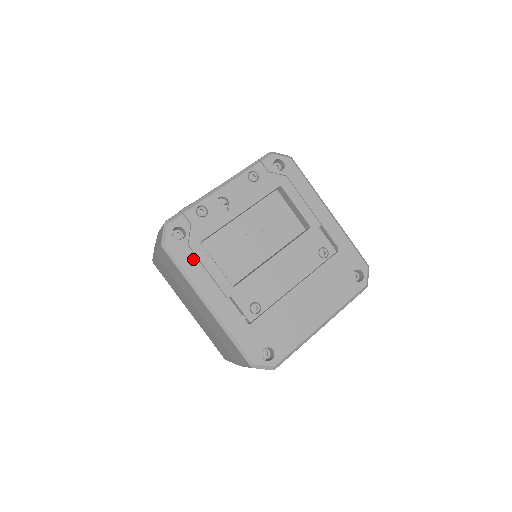
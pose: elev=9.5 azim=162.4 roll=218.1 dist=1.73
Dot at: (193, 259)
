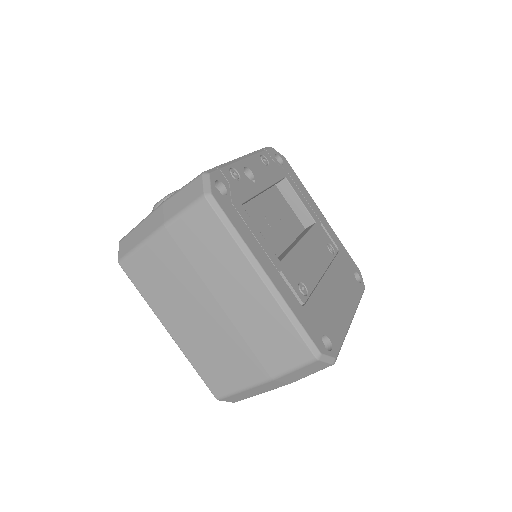
Dot at: (240, 220)
